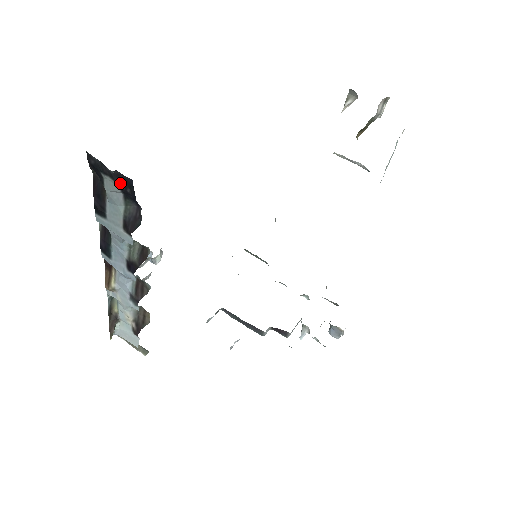
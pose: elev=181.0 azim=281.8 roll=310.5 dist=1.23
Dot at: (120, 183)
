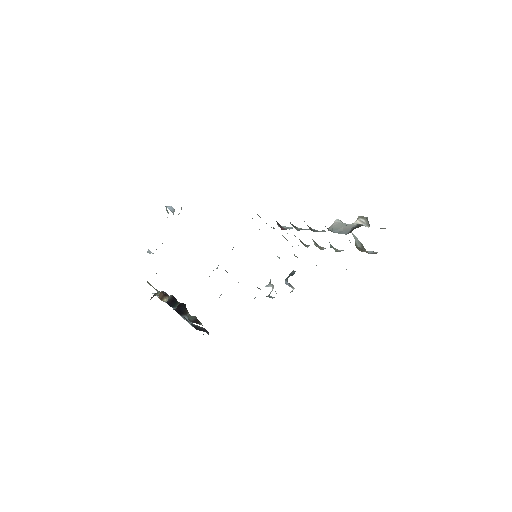
Dot at: occluded
